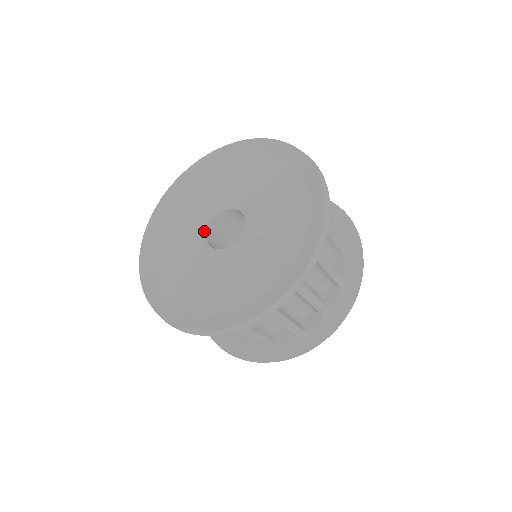
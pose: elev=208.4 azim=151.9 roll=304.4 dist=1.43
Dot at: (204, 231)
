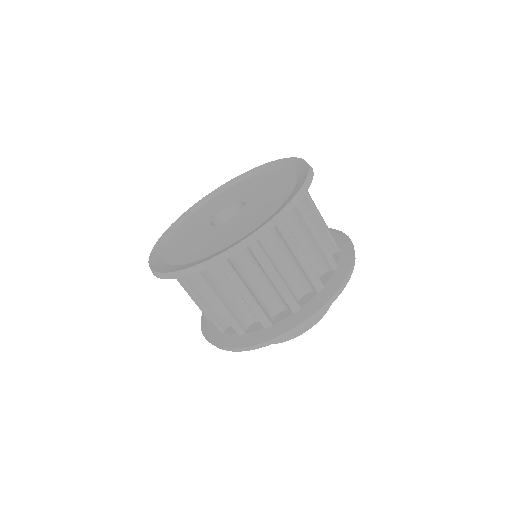
Dot at: (219, 211)
